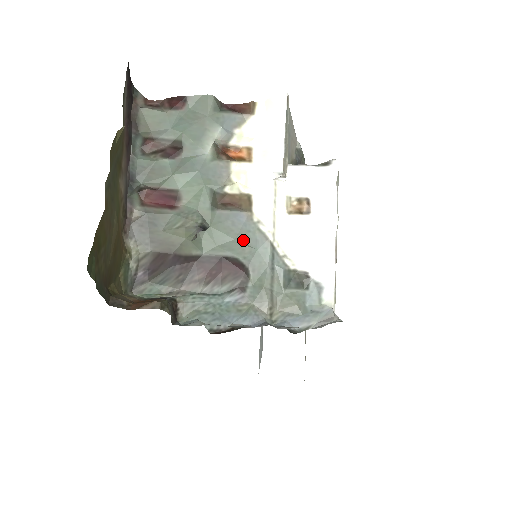
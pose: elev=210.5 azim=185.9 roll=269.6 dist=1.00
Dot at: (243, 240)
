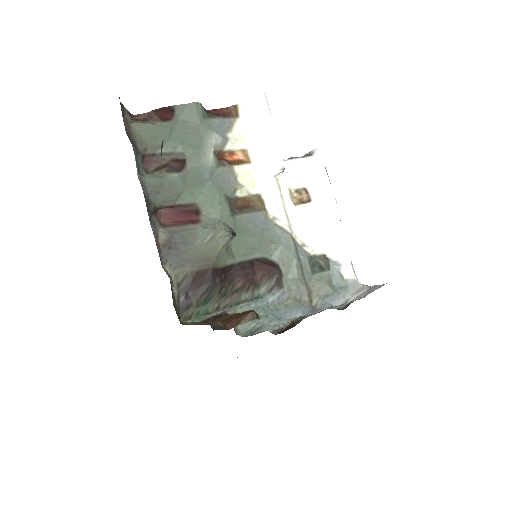
Dot at: (268, 239)
